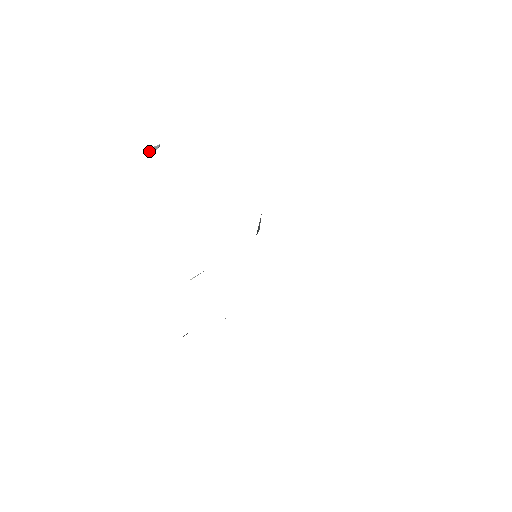
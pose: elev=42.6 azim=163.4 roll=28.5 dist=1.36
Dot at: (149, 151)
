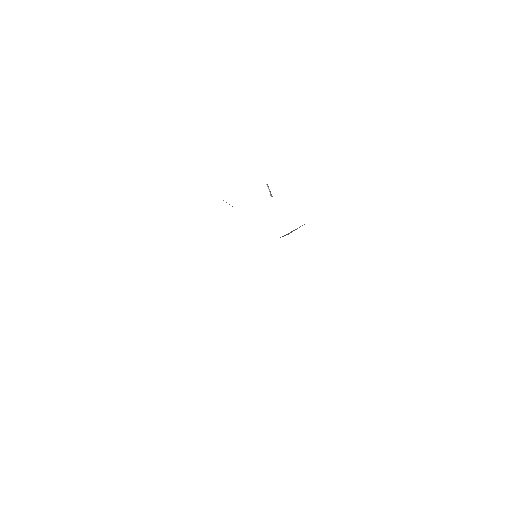
Dot at: occluded
